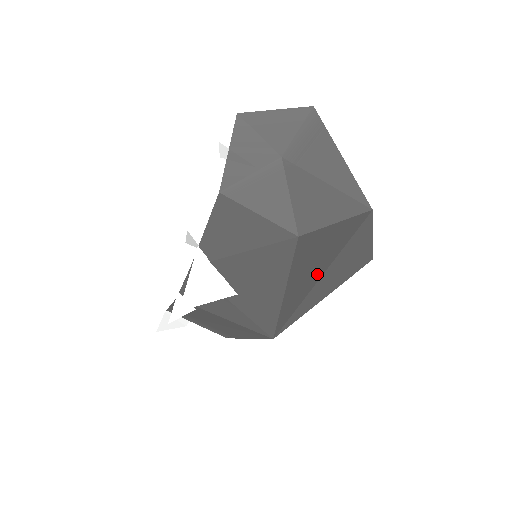
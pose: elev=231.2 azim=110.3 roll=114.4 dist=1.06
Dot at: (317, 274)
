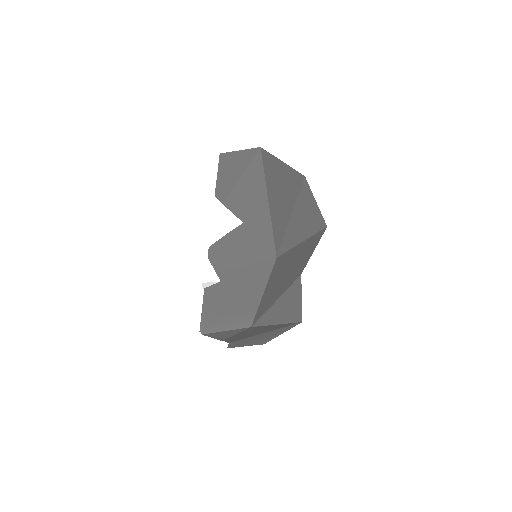
Dot at: (287, 206)
